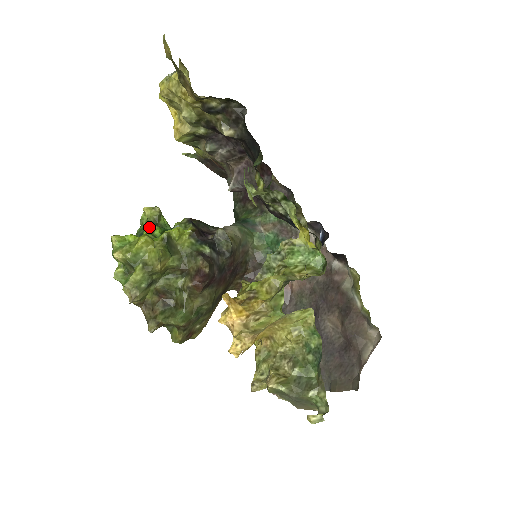
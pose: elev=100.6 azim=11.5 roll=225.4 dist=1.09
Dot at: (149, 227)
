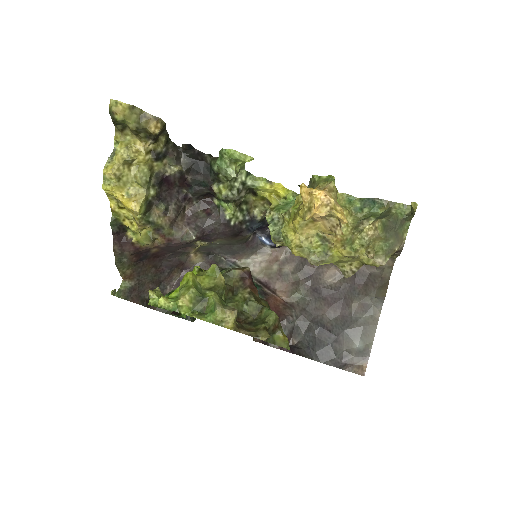
Dot at: (171, 292)
